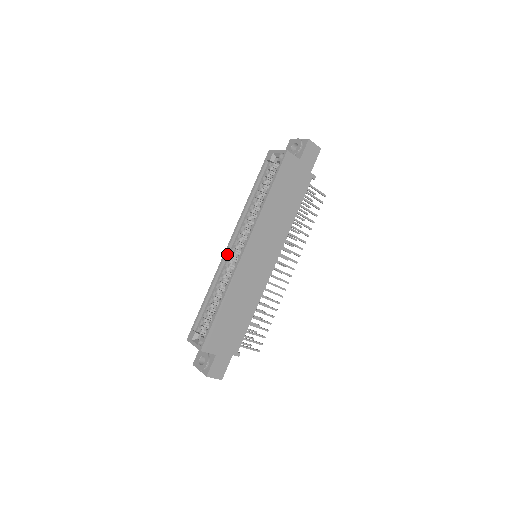
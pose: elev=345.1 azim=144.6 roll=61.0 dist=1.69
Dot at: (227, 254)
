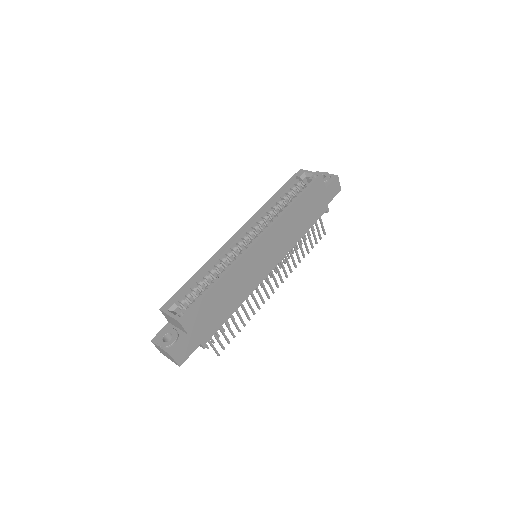
Dot at: (232, 241)
